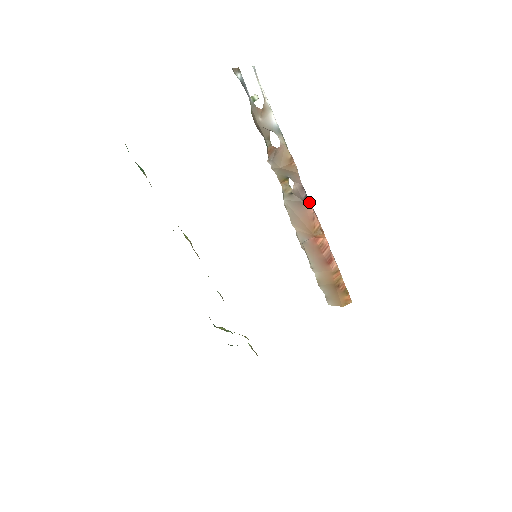
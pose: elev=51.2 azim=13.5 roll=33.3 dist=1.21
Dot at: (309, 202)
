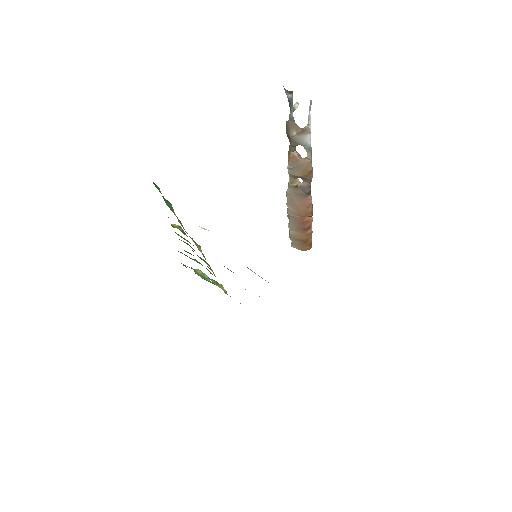
Dot at: occluded
